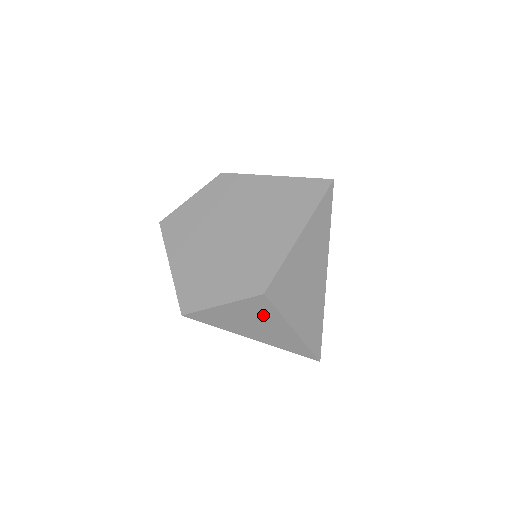
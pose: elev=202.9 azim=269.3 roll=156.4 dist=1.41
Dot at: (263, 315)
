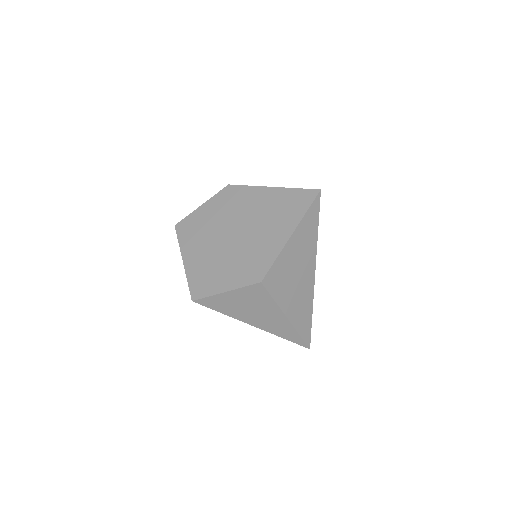
Dot at: (260, 302)
